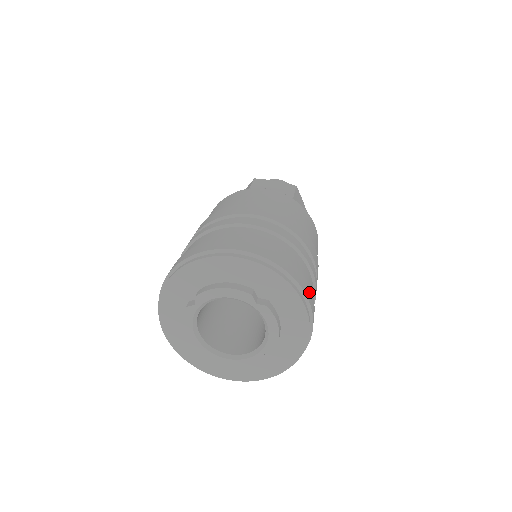
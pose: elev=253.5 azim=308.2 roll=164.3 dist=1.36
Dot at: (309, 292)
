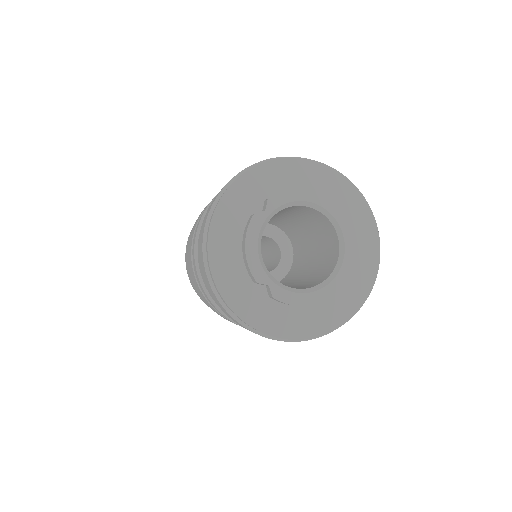
Dot at: occluded
